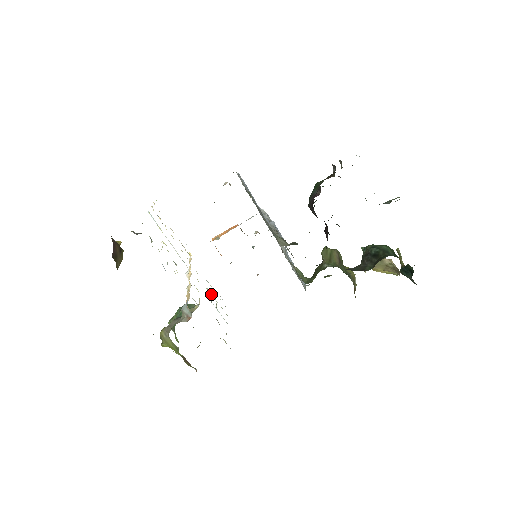
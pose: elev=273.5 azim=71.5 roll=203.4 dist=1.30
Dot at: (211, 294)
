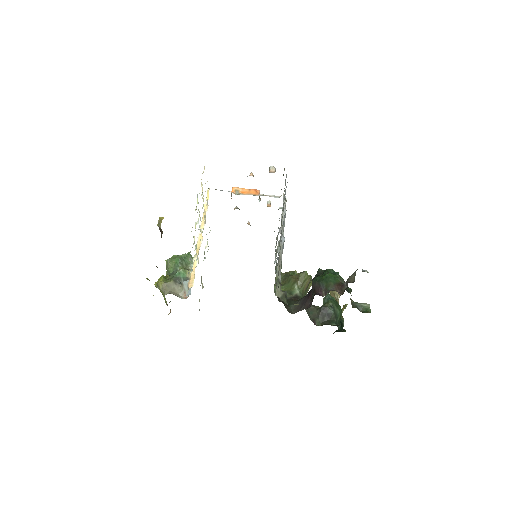
Dot at: (207, 239)
